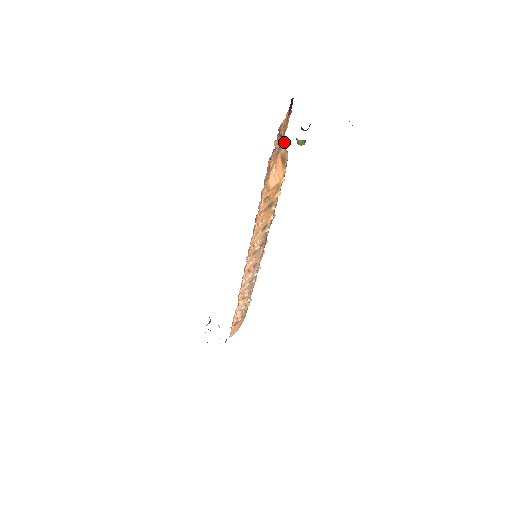
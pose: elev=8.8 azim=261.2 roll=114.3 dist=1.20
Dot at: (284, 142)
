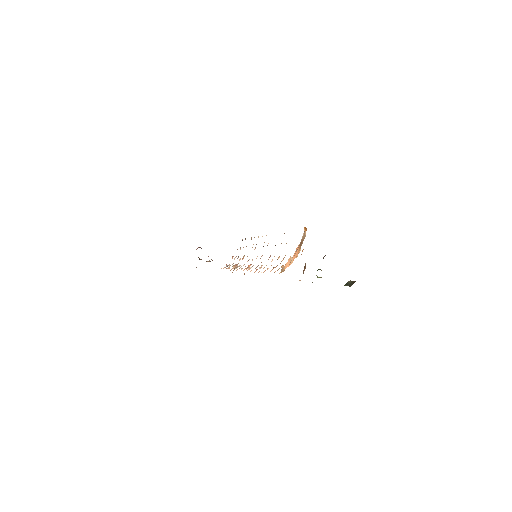
Dot at: occluded
